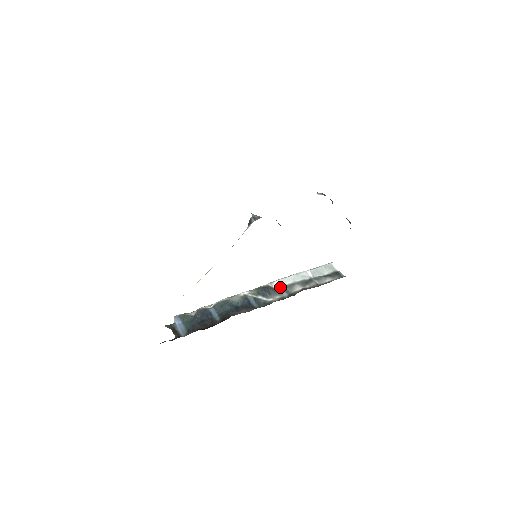
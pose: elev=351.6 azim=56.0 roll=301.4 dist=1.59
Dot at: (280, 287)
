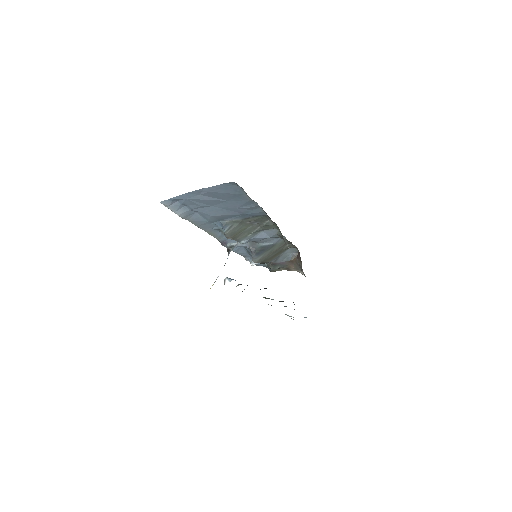
Dot at: occluded
